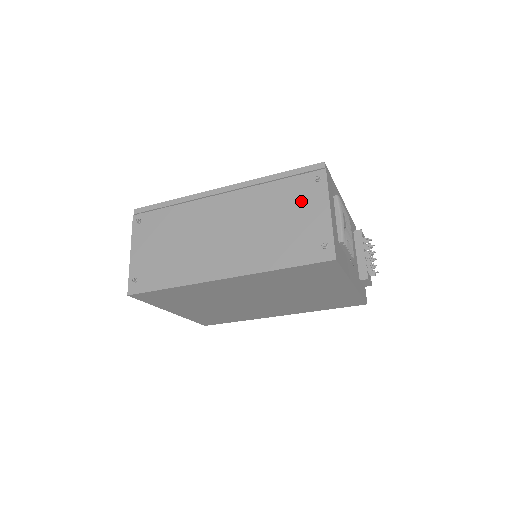
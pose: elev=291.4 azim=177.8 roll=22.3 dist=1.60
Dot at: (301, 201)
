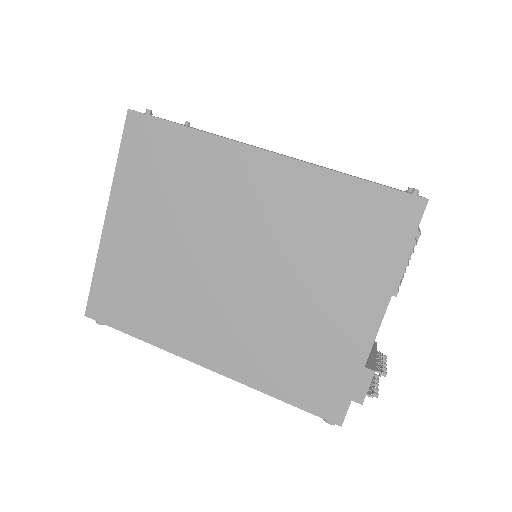
Dot at: occluded
